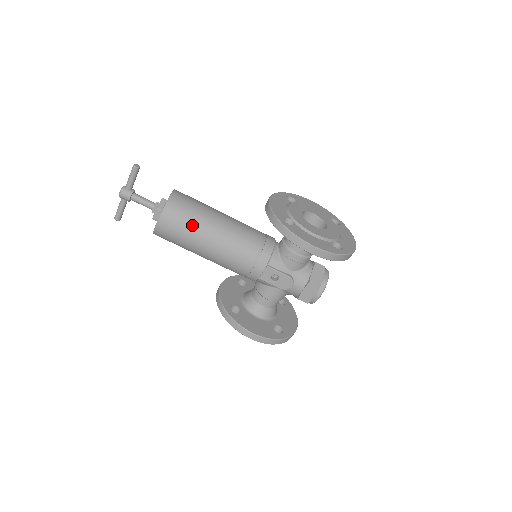
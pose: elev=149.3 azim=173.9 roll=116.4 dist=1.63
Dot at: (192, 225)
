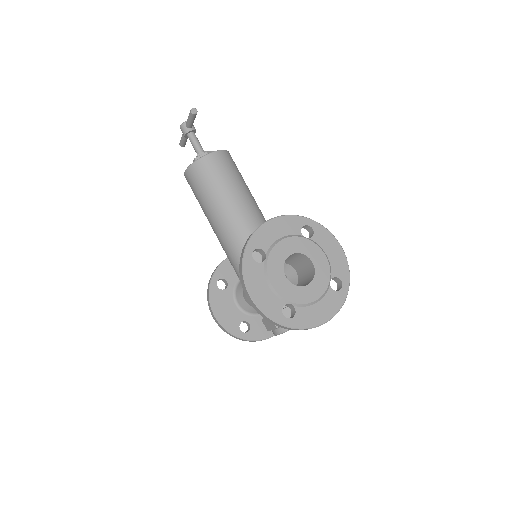
Dot at: (205, 194)
